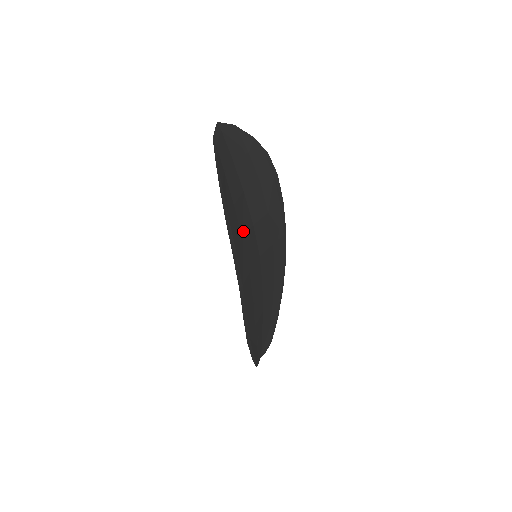
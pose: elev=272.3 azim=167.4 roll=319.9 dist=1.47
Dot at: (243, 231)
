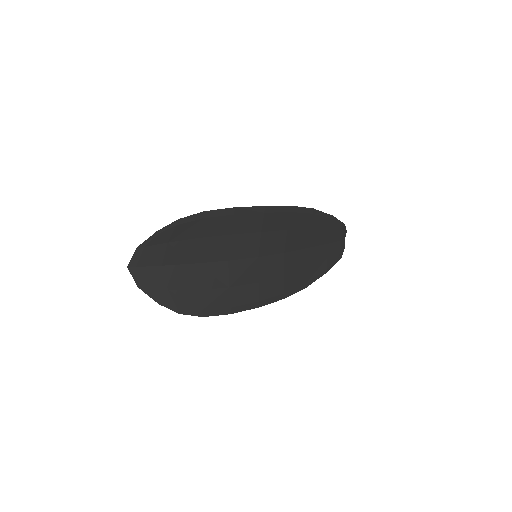
Dot at: (224, 283)
